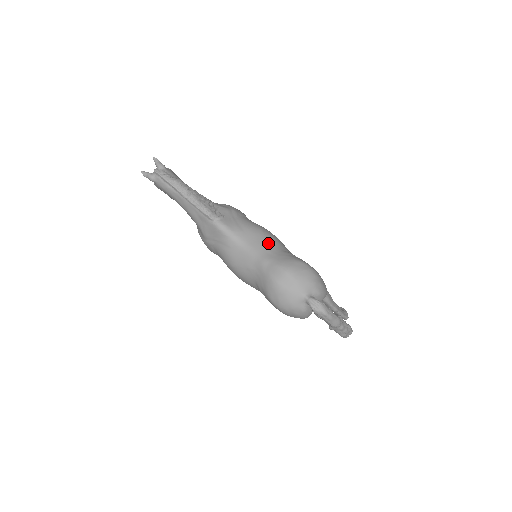
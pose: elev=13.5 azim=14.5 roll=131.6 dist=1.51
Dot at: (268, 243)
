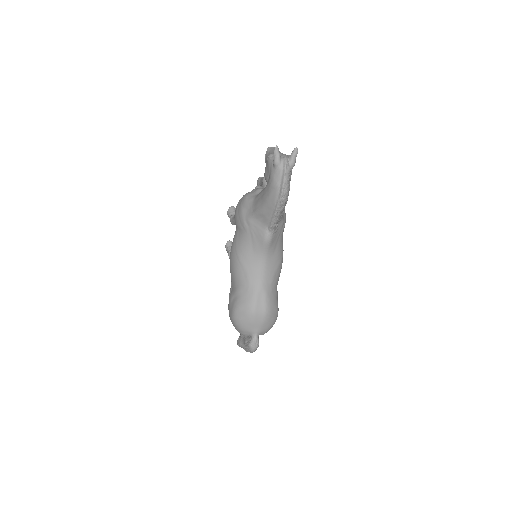
Dot at: (276, 275)
